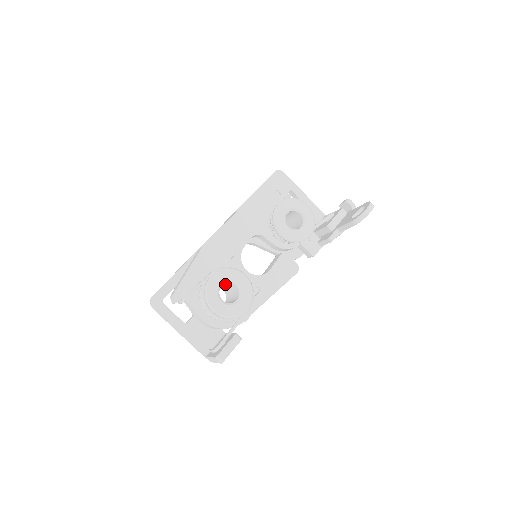
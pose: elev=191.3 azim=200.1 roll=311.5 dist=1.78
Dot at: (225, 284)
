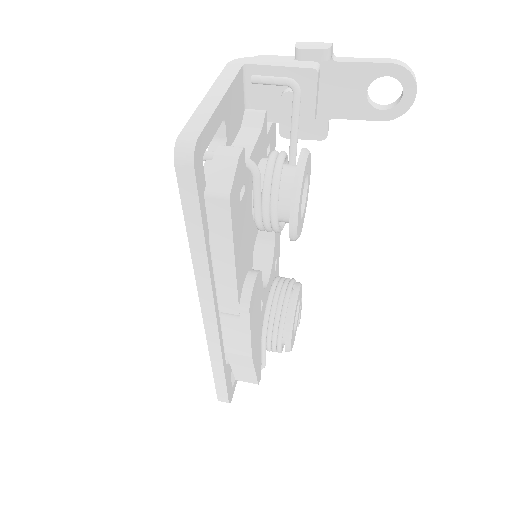
Dot at: occluded
